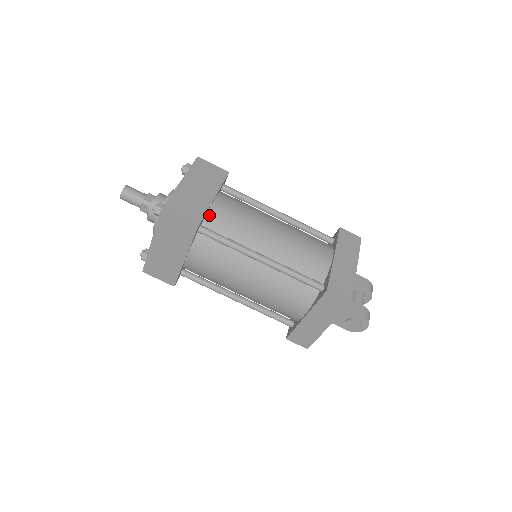
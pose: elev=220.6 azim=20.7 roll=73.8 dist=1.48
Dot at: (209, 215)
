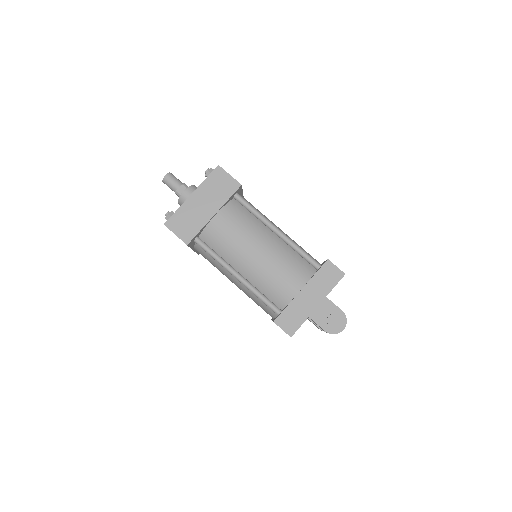
Dot at: occluded
